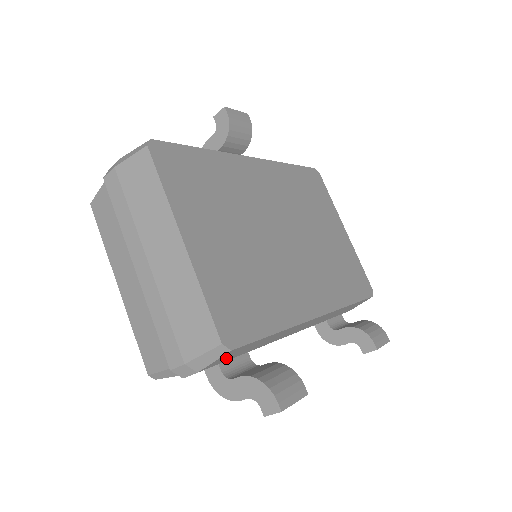
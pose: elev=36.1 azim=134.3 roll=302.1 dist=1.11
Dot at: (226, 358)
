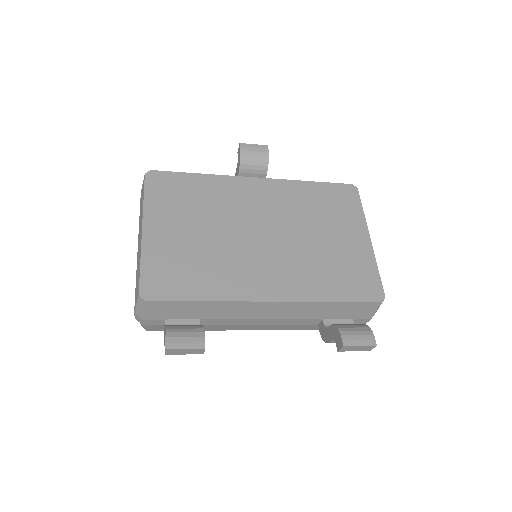
Dot at: (163, 313)
